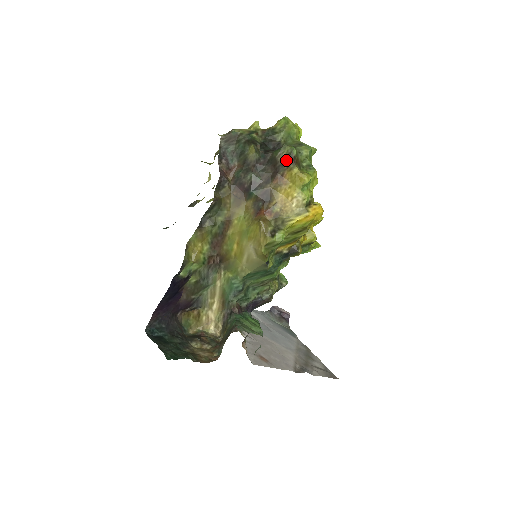
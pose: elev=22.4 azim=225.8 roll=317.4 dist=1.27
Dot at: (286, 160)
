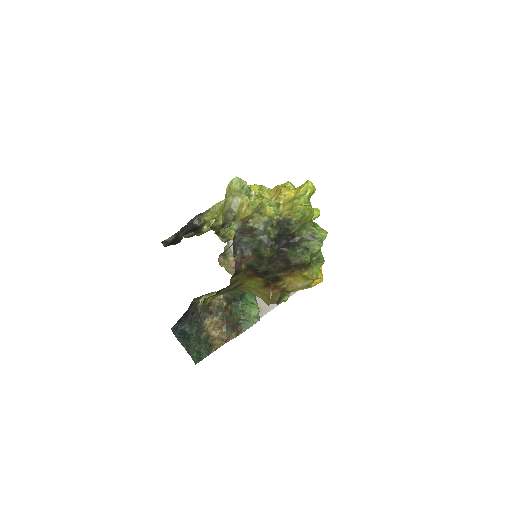
Dot at: (299, 265)
